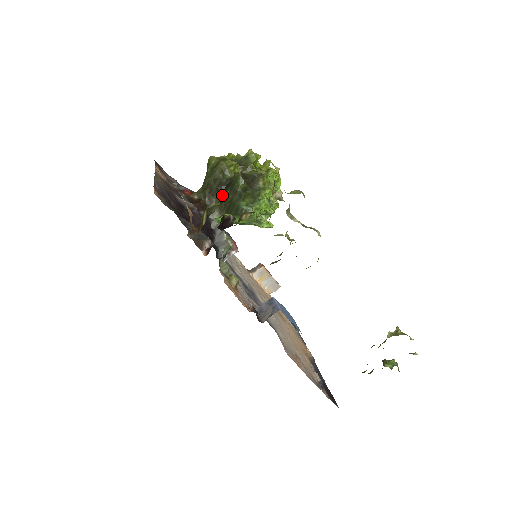
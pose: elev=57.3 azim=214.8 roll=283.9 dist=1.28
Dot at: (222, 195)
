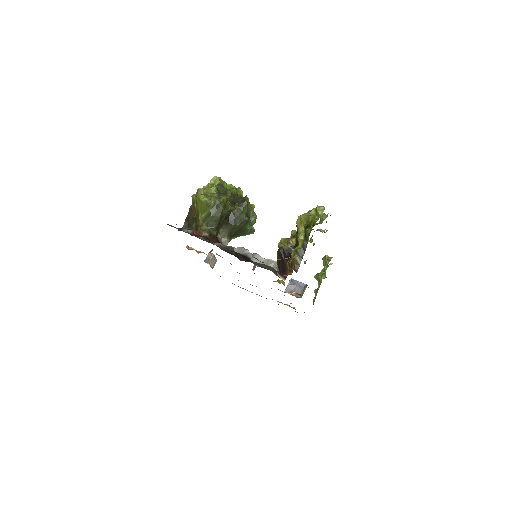
Dot at: (229, 225)
